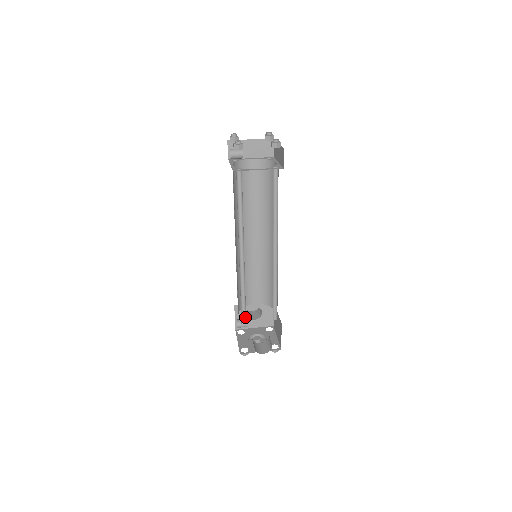
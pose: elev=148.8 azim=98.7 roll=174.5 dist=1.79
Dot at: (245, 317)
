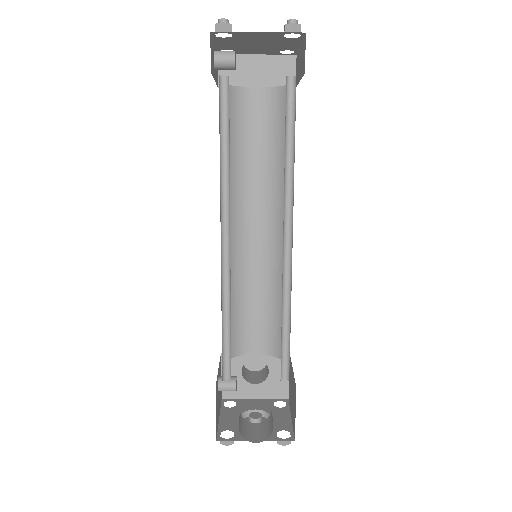
Dot at: (230, 368)
